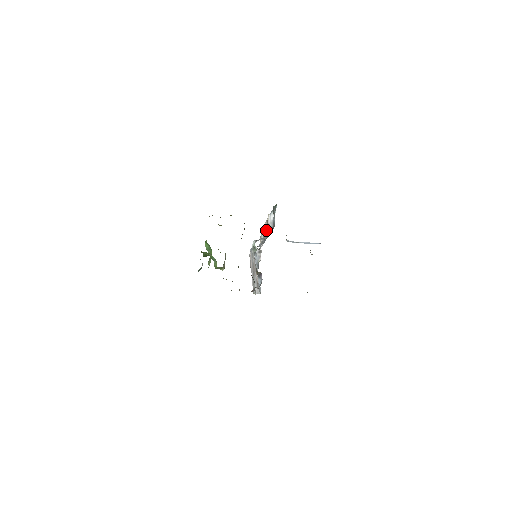
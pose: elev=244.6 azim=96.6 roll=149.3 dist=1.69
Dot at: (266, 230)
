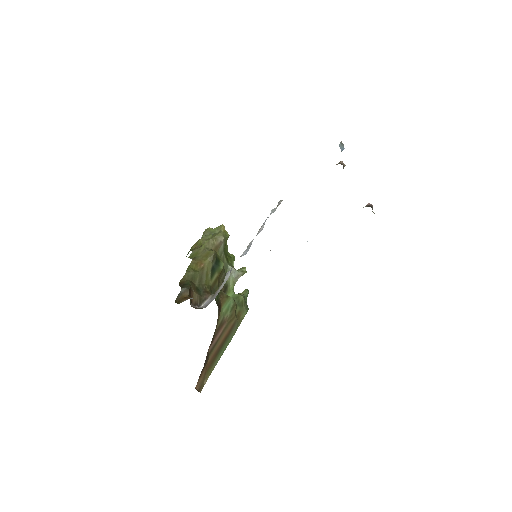
Dot at: occluded
